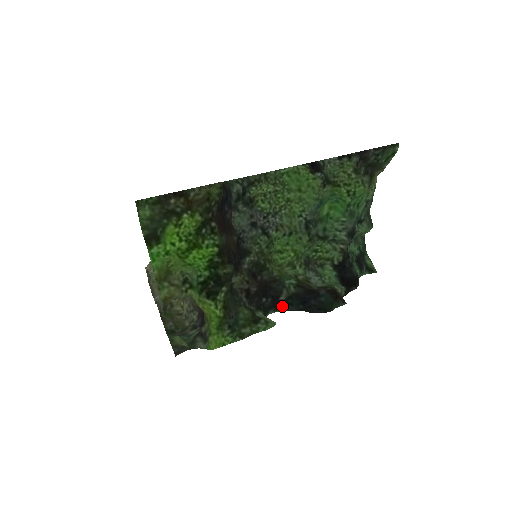
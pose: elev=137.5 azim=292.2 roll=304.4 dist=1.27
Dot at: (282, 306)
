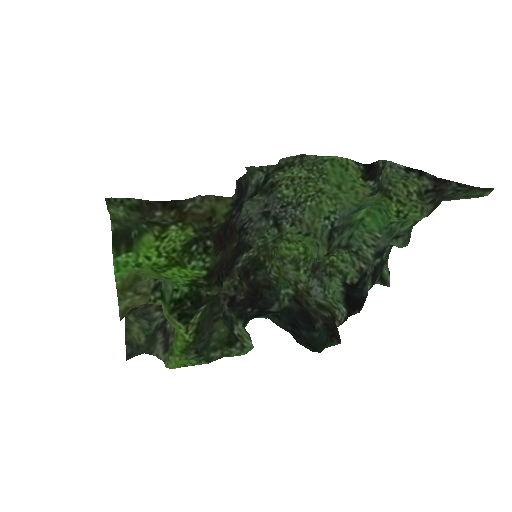
Dot at: (268, 314)
